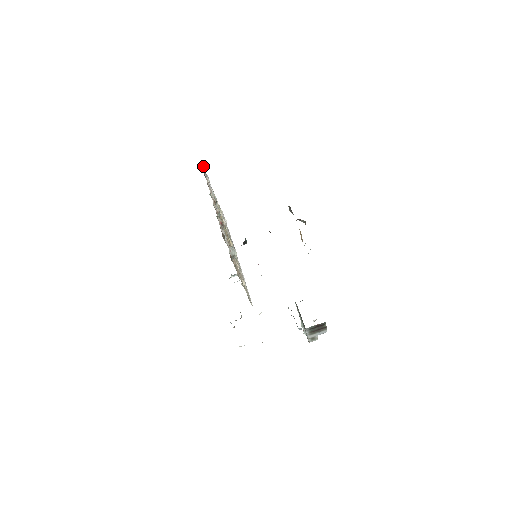
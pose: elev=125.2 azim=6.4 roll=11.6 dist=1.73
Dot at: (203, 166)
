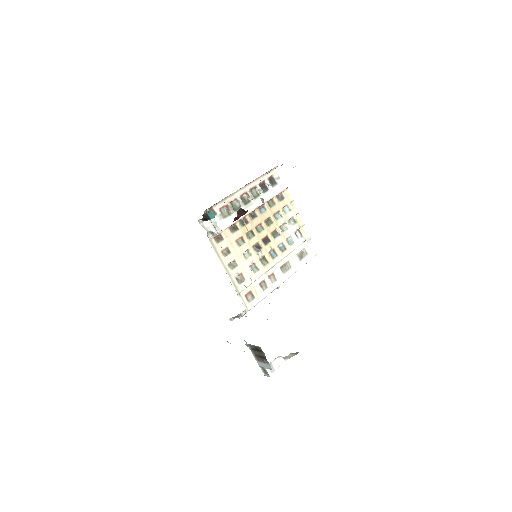
Dot at: (278, 172)
